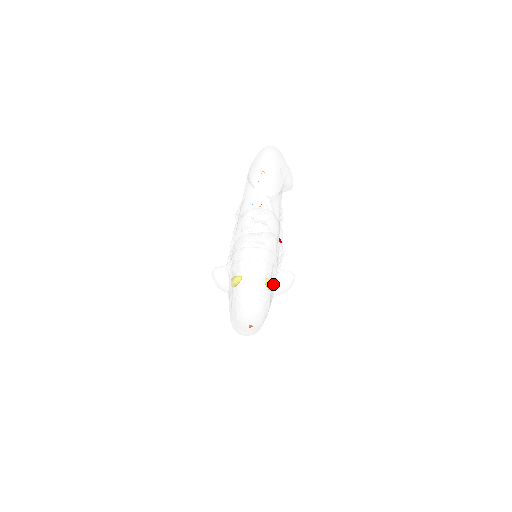
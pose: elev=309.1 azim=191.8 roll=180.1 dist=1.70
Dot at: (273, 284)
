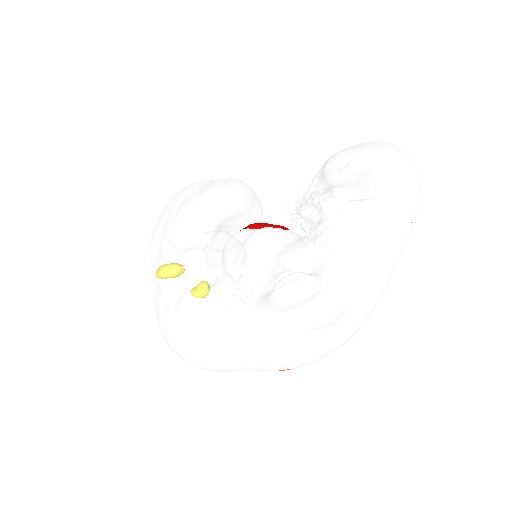
Dot at: occluded
